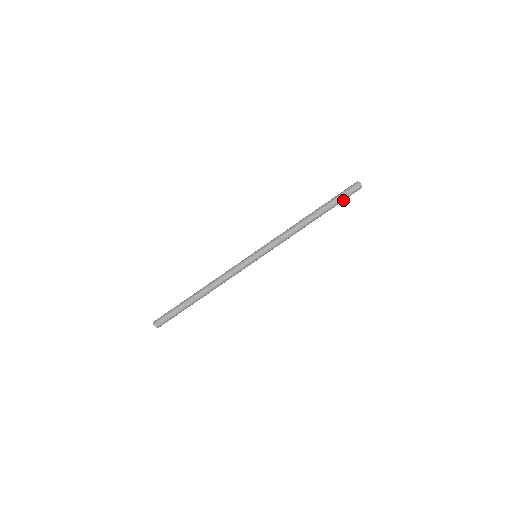
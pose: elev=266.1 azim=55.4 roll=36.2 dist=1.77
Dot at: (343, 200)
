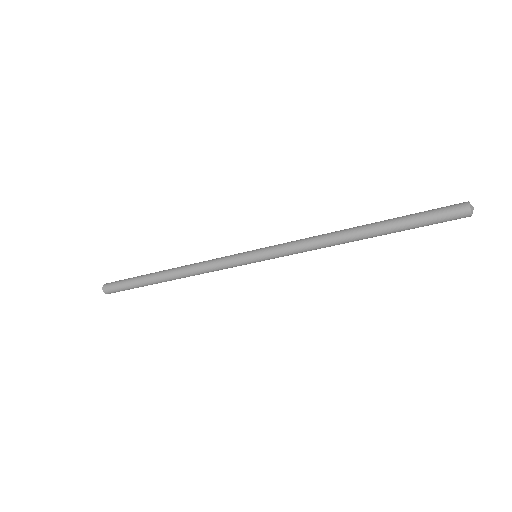
Dot at: occluded
